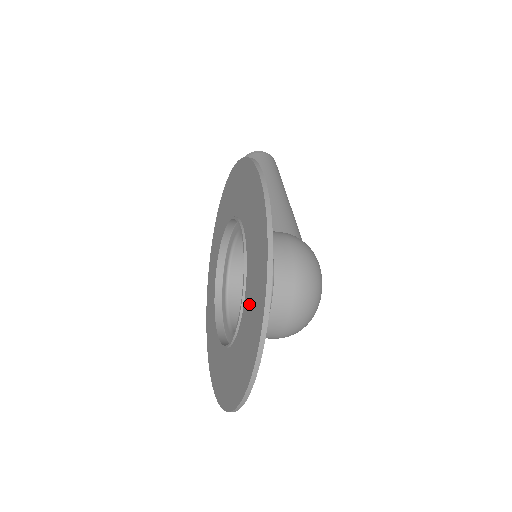
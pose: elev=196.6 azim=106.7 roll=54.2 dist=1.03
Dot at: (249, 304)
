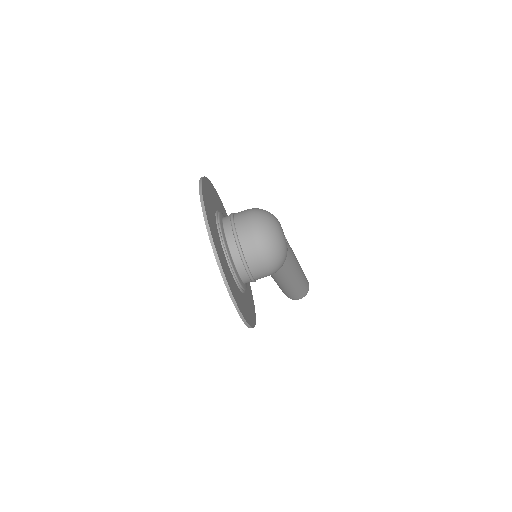
Dot at: occluded
